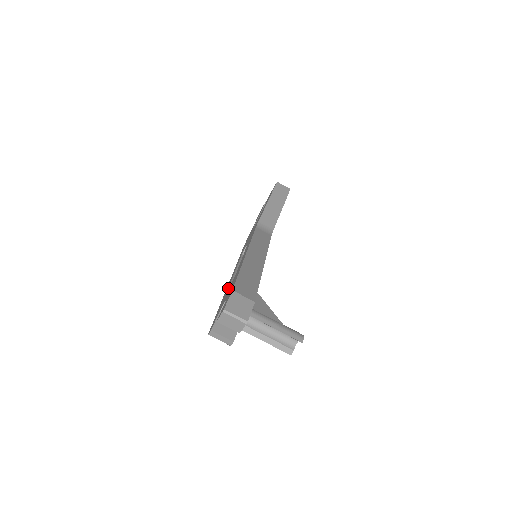
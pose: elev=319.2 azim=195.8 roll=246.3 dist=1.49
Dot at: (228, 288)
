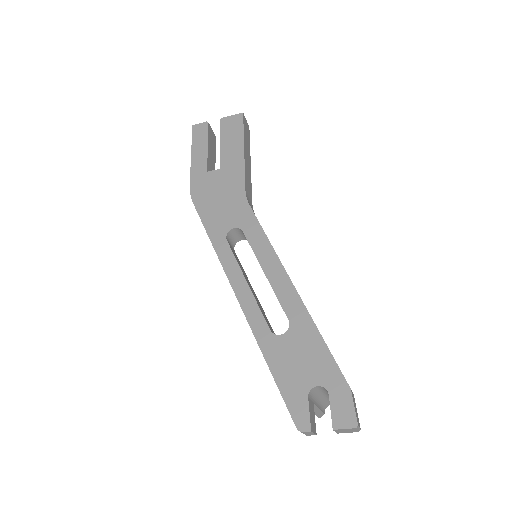
Dot at: (276, 335)
